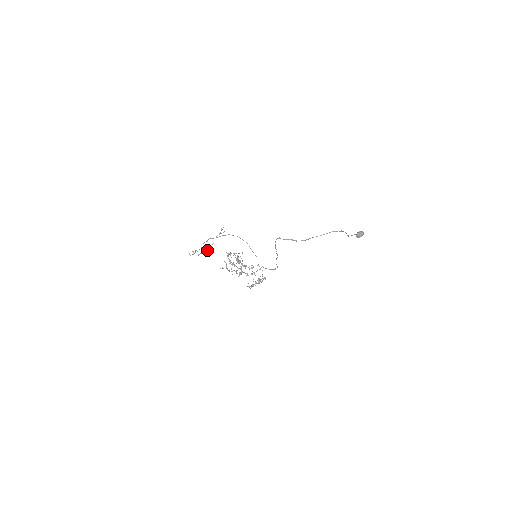
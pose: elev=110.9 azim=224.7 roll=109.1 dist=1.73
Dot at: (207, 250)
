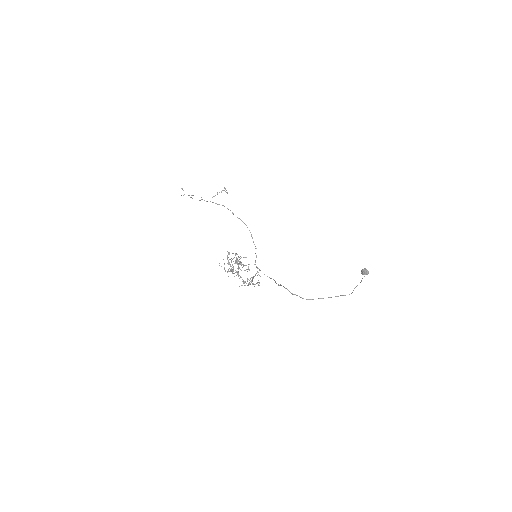
Dot at: occluded
